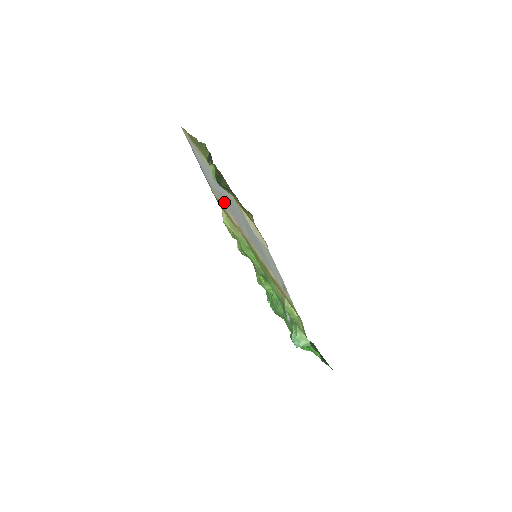
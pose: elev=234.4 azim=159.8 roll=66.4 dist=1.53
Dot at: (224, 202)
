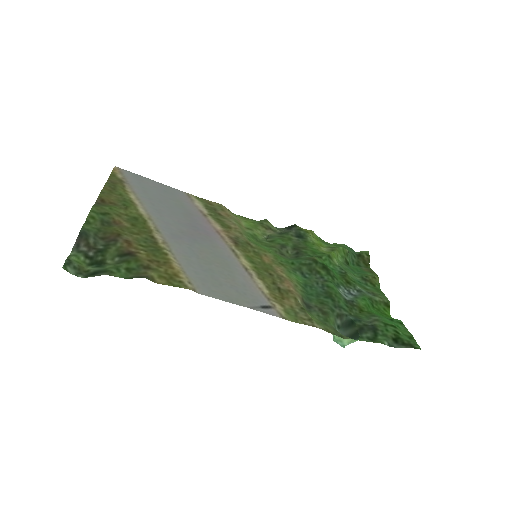
Dot at: (193, 217)
